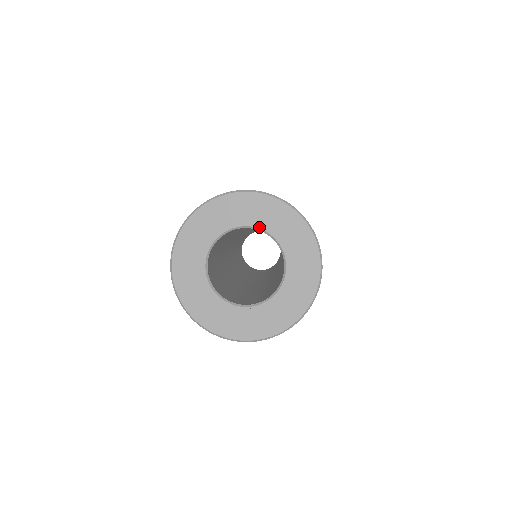
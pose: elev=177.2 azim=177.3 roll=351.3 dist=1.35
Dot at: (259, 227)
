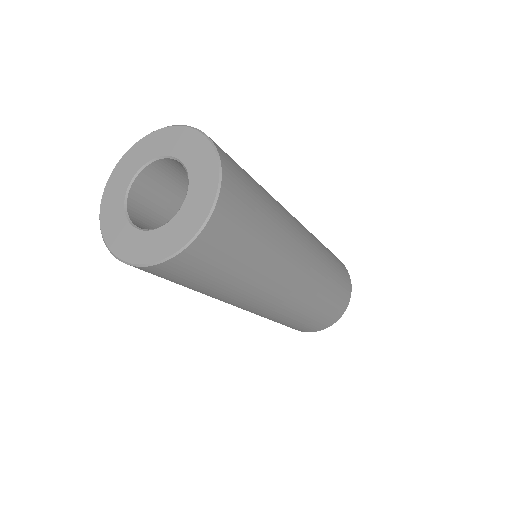
Dot at: (167, 155)
